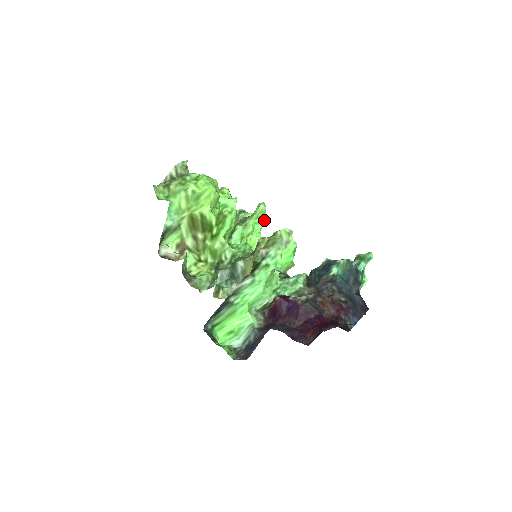
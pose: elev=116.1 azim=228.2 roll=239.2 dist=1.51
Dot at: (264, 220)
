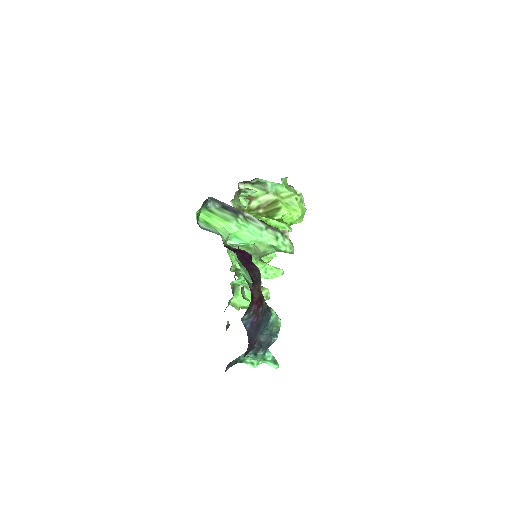
Dot at: (269, 277)
